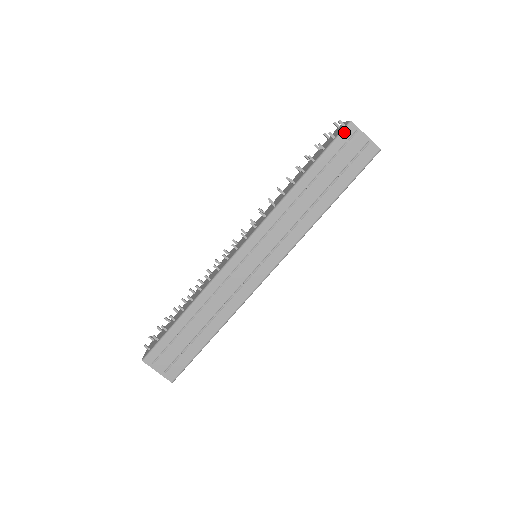
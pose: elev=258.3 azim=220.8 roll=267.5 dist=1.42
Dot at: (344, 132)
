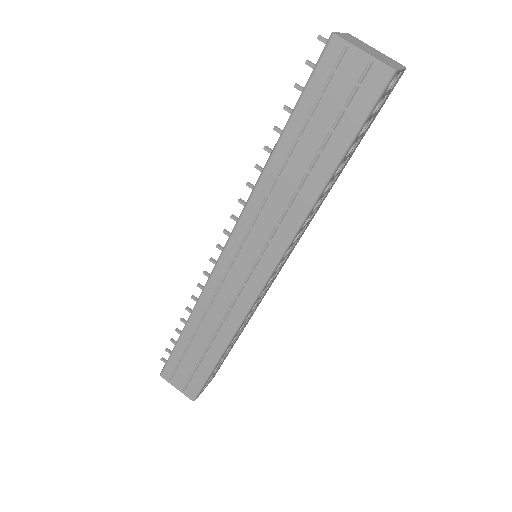
Dot at: (324, 55)
